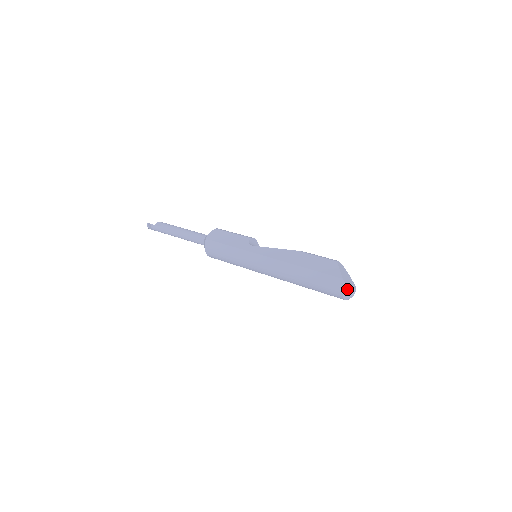
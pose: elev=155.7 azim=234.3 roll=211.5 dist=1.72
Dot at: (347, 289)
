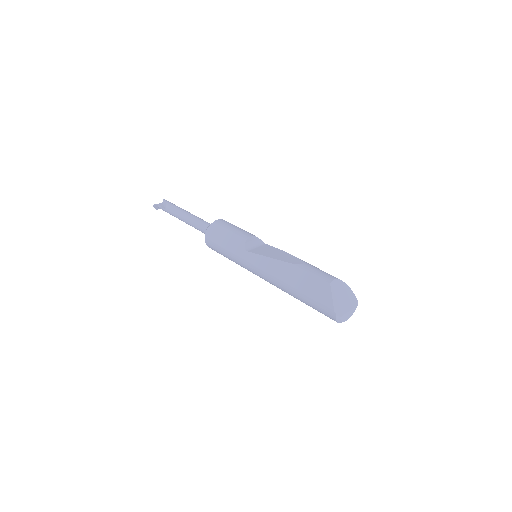
Dot at: (341, 318)
